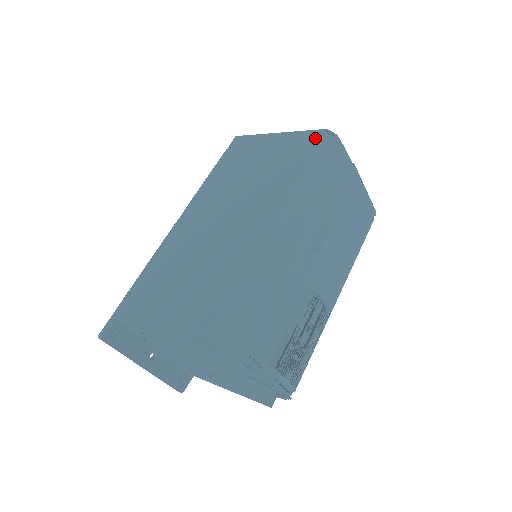
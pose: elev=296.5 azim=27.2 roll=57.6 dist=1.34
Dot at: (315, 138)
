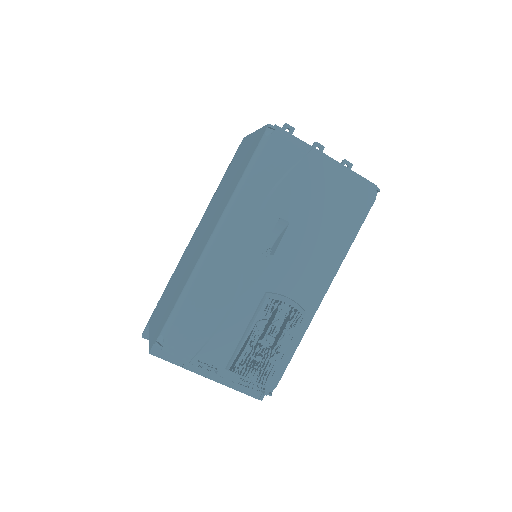
Dot at: (260, 136)
